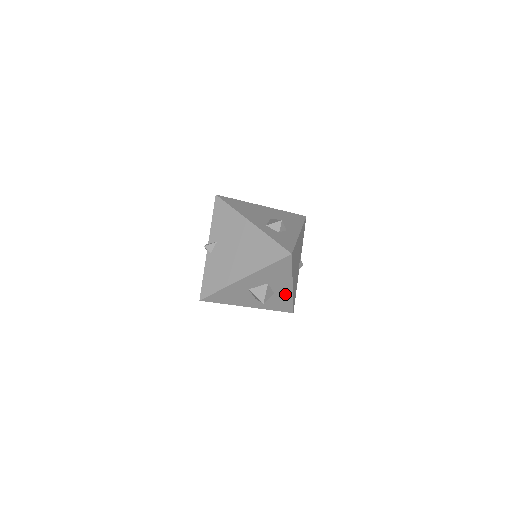
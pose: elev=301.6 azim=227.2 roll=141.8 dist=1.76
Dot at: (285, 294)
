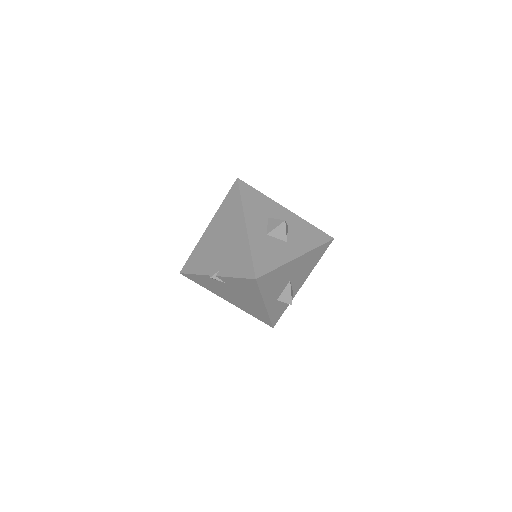
Dot at: occluded
